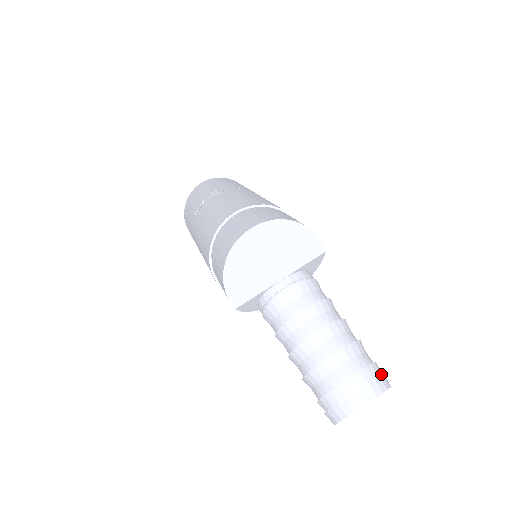
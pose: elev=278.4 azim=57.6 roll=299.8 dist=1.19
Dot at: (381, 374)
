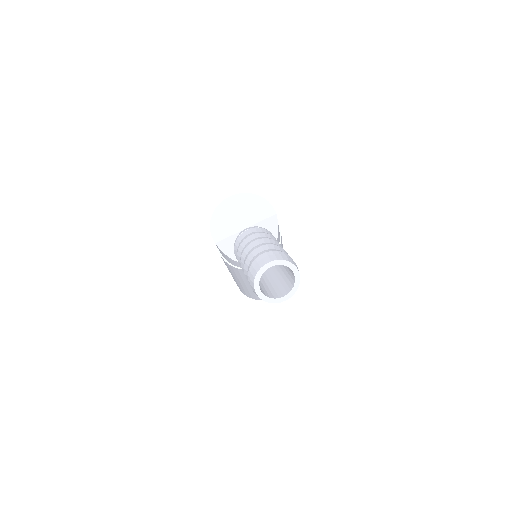
Dot at: (289, 257)
